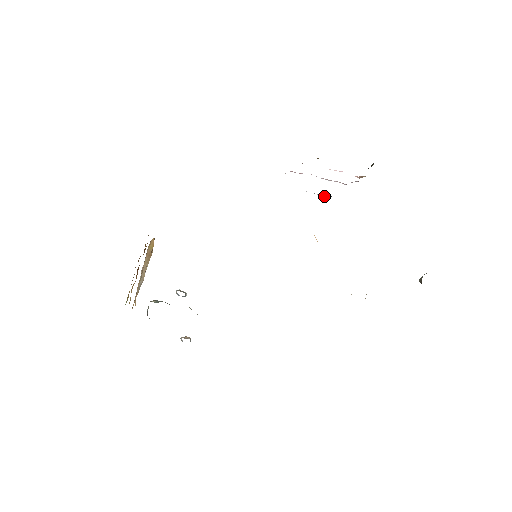
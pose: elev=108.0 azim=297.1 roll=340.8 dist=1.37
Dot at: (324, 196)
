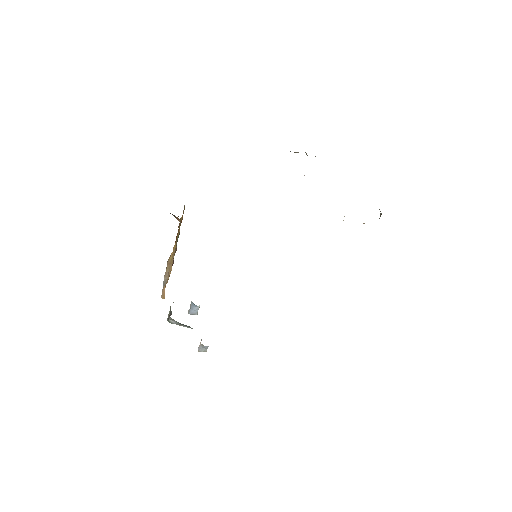
Dot at: occluded
